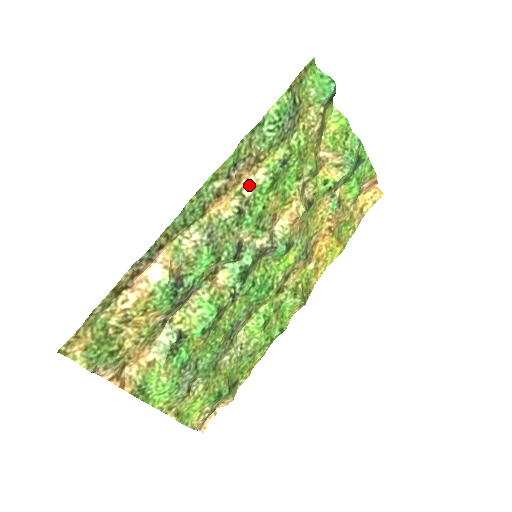
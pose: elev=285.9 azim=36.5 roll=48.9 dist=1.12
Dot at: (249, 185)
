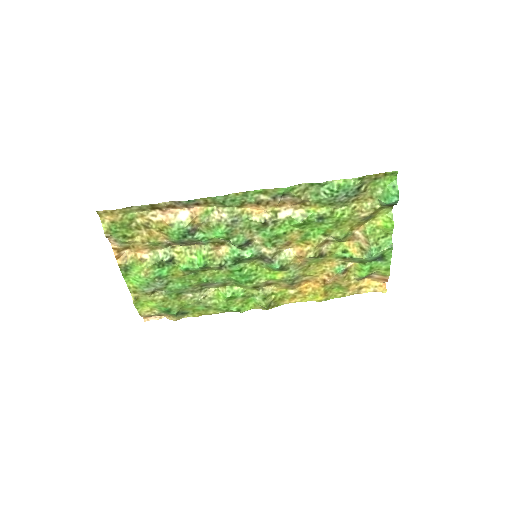
Dot at: (286, 212)
